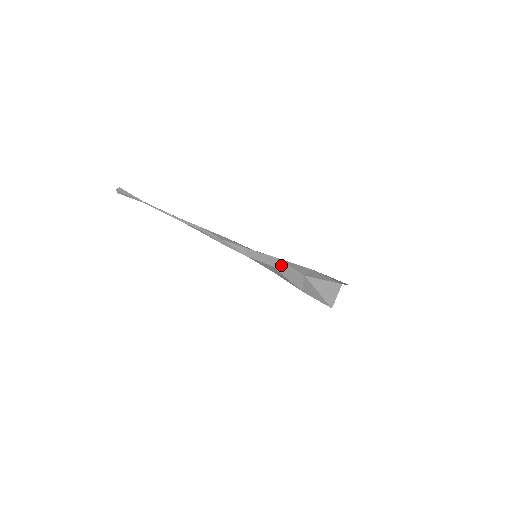
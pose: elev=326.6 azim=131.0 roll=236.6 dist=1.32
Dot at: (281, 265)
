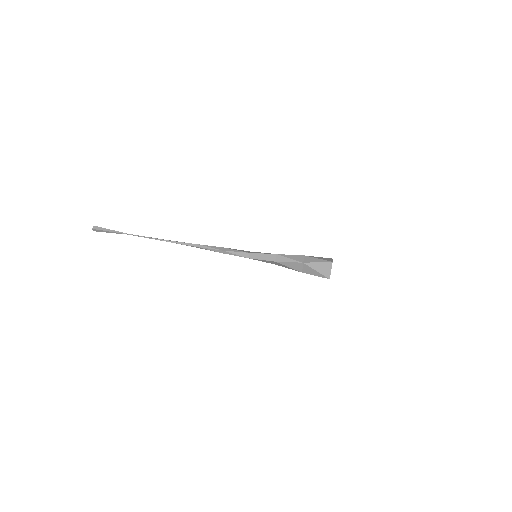
Dot at: (281, 259)
